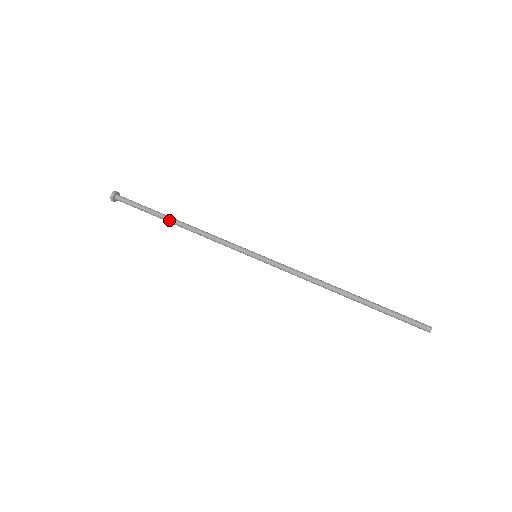
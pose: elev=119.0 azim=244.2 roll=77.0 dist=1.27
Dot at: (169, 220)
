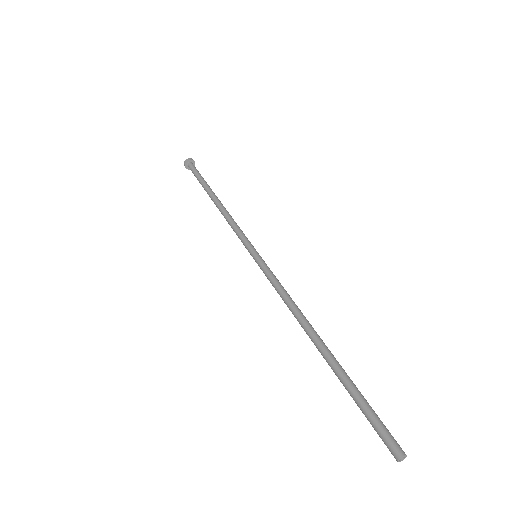
Dot at: (212, 193)
